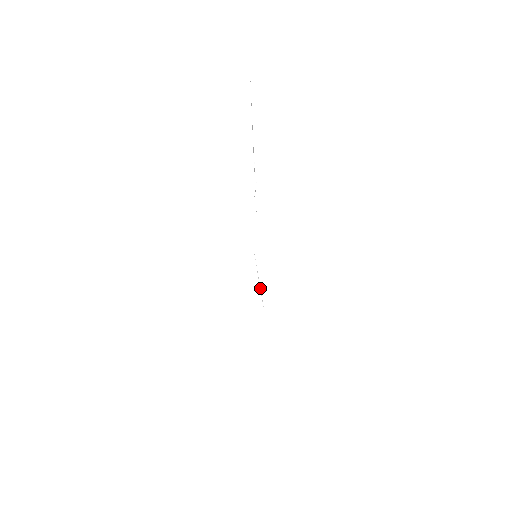
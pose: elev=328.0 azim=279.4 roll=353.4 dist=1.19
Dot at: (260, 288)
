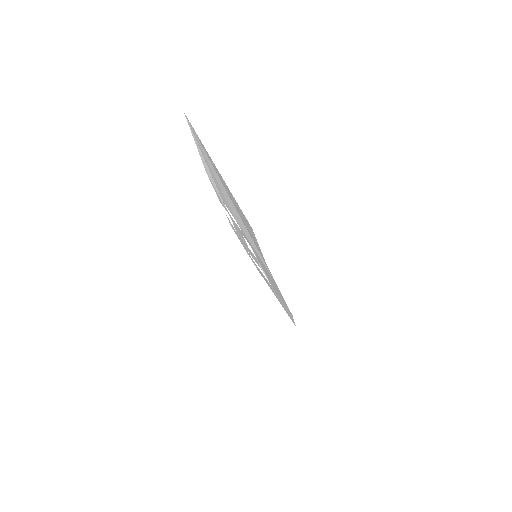
Dot at: (264, 273)
